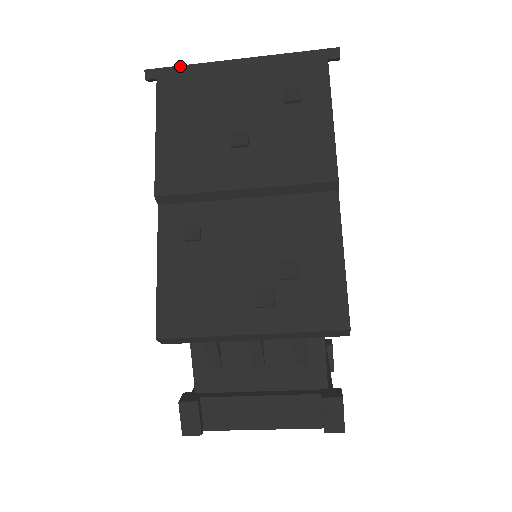
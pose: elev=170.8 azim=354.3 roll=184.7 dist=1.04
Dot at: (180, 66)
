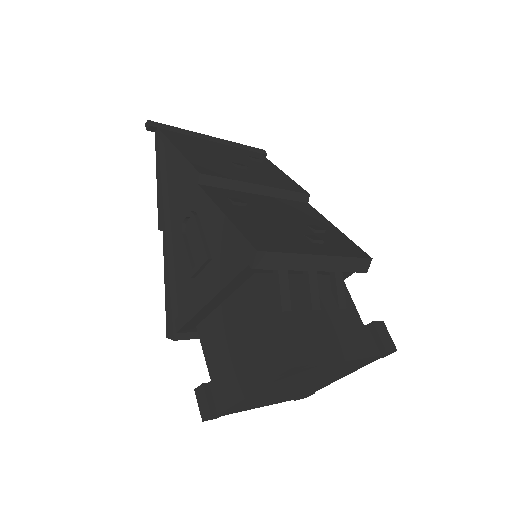
Dot at: (174, 127)
